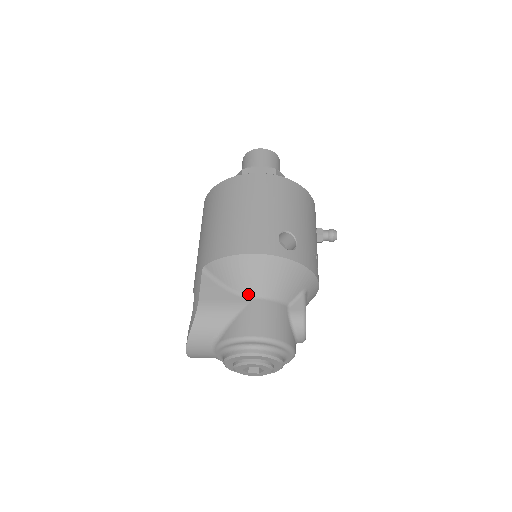
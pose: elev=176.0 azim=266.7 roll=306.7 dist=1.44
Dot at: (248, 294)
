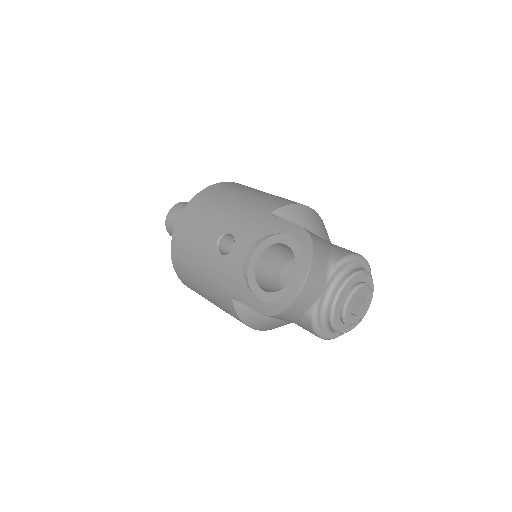
Dot at: (322, 238)
